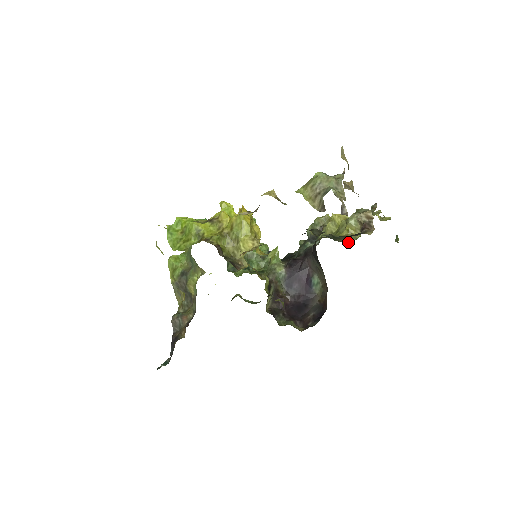
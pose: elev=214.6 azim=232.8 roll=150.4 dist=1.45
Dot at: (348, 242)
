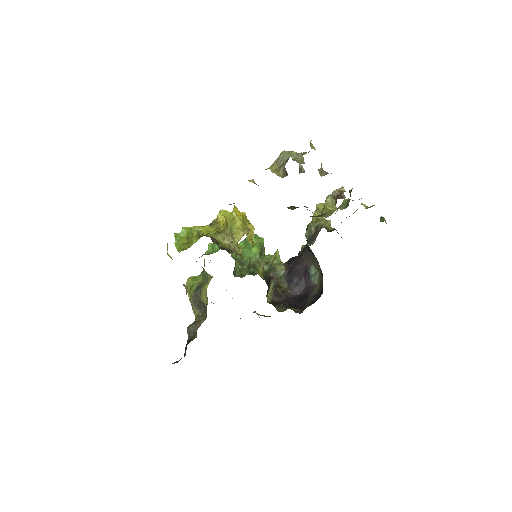
Dot at: (326, 216)
